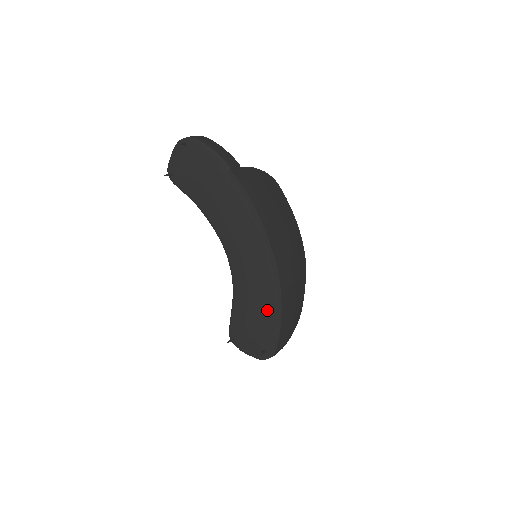
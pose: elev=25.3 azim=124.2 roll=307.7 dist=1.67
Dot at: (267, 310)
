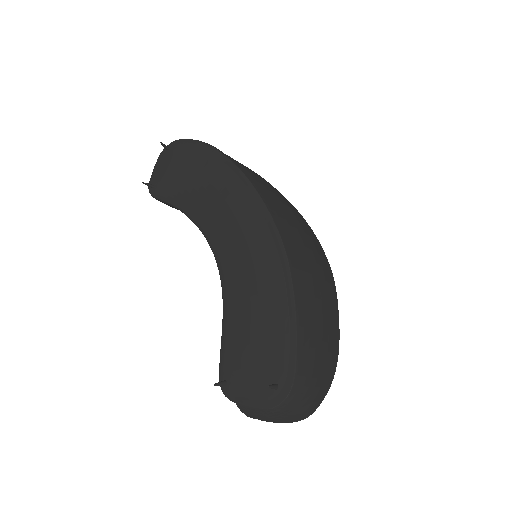
Dot at: (273, 307)
